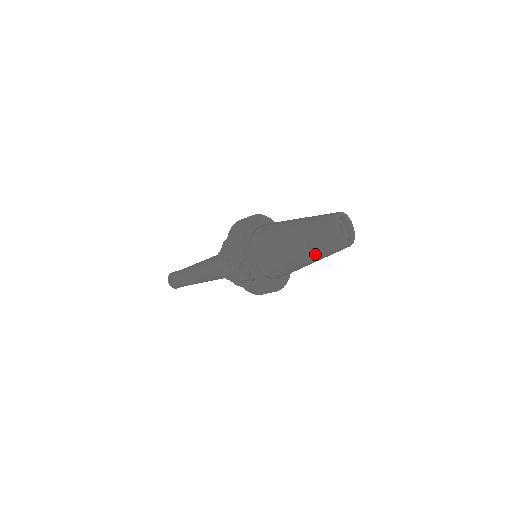
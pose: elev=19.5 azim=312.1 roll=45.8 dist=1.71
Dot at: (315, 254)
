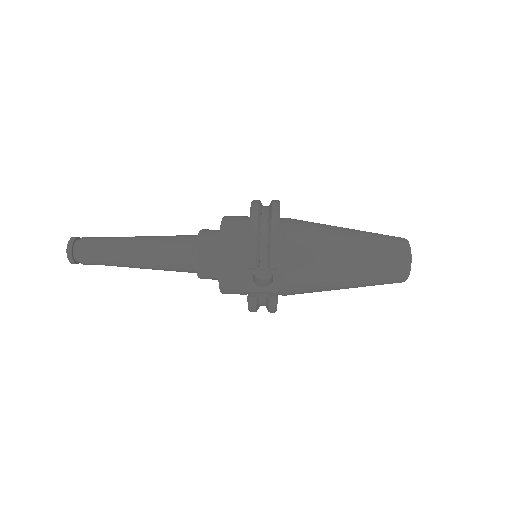
Dot at: (366, 282)
